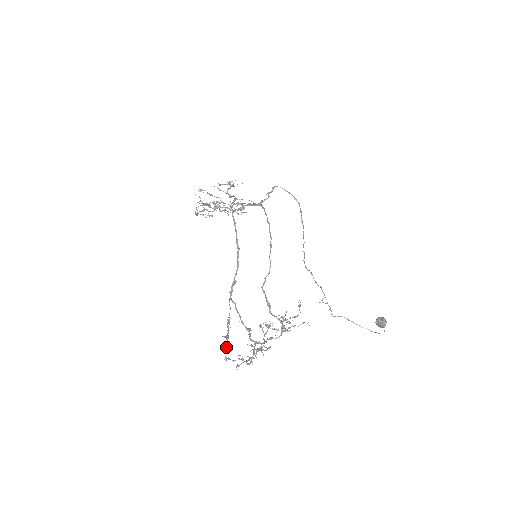
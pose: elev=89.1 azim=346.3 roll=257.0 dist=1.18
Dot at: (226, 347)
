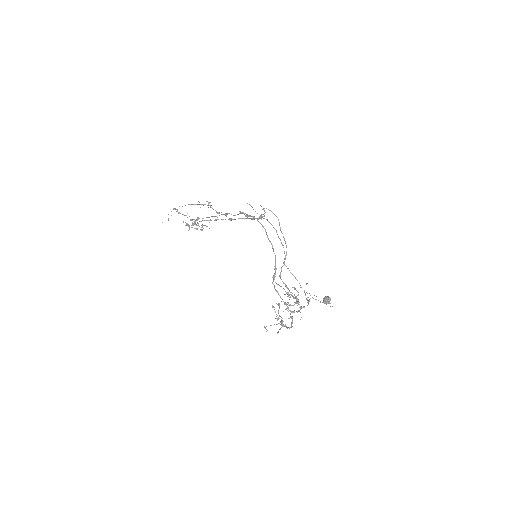
Dot at: (301, 308)
